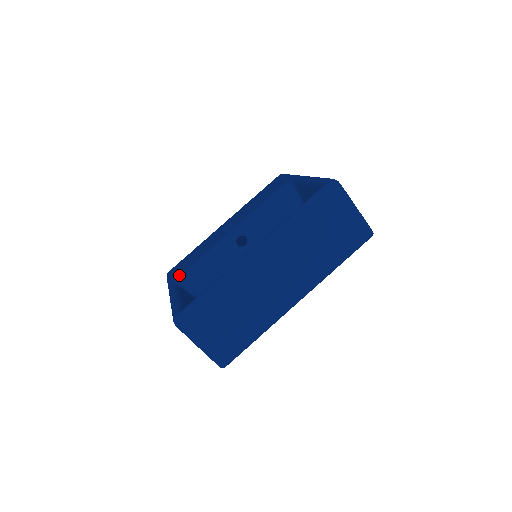
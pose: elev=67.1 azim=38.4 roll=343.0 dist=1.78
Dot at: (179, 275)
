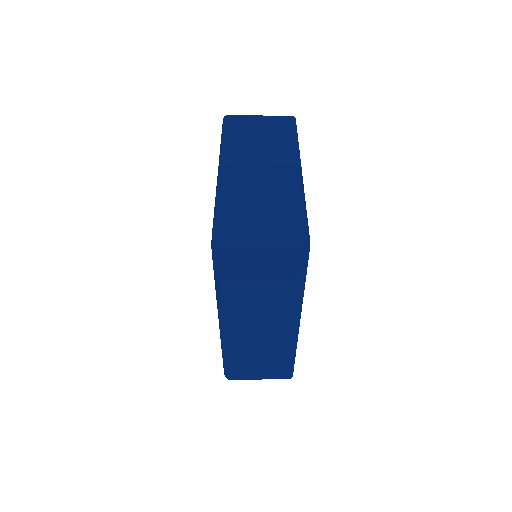
Dot at: occluded
